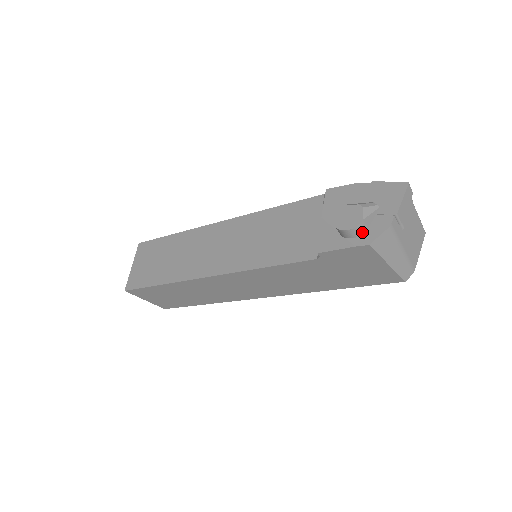
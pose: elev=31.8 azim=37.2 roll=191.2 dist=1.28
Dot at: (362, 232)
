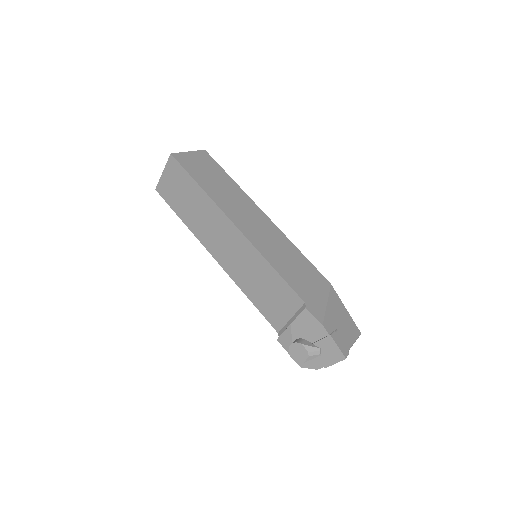
Dot at: occluded
